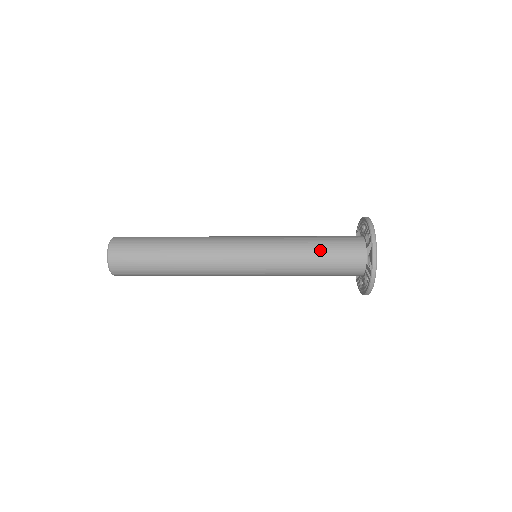
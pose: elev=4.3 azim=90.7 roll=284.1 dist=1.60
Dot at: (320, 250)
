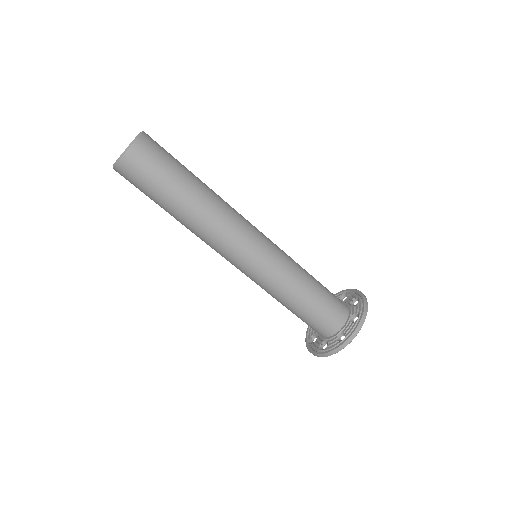
Dot at: (318, 285)
